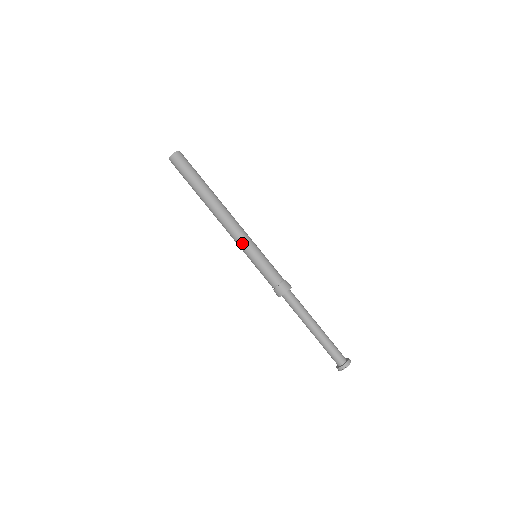
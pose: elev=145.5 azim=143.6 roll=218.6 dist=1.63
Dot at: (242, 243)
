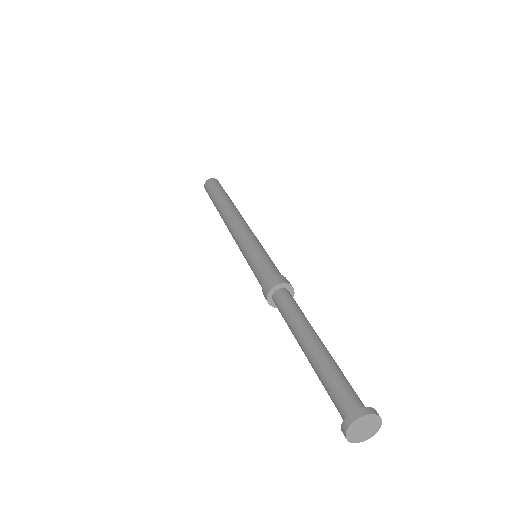
Dot at: (239, 241)
